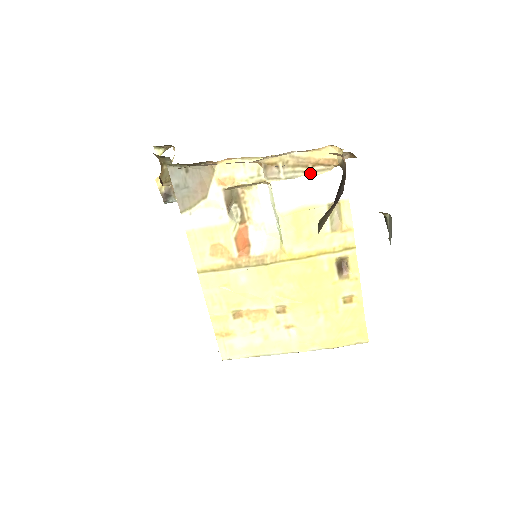
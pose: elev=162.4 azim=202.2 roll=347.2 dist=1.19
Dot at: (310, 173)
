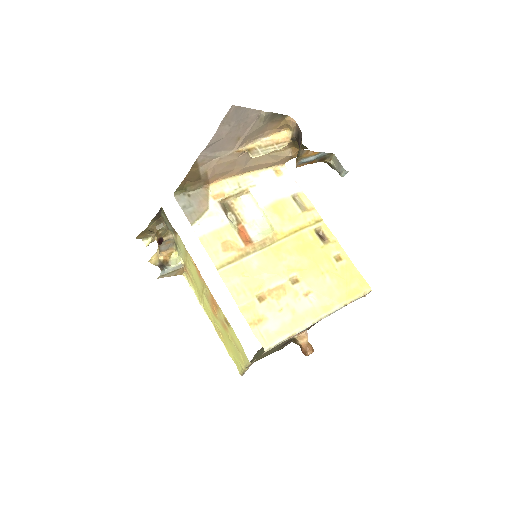
Dot at: (276, 148)
